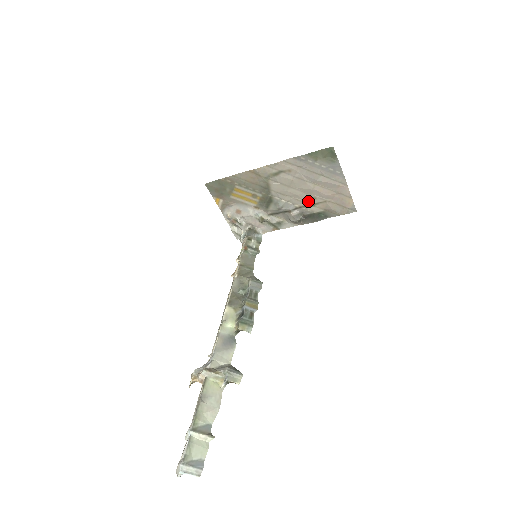
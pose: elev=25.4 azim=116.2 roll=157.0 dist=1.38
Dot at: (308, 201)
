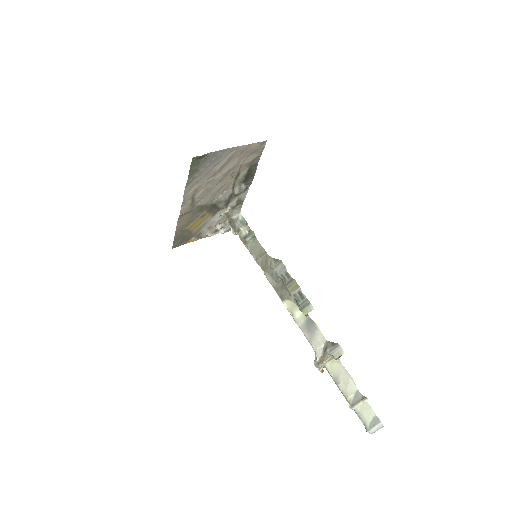
Dot at: (232, 178)
